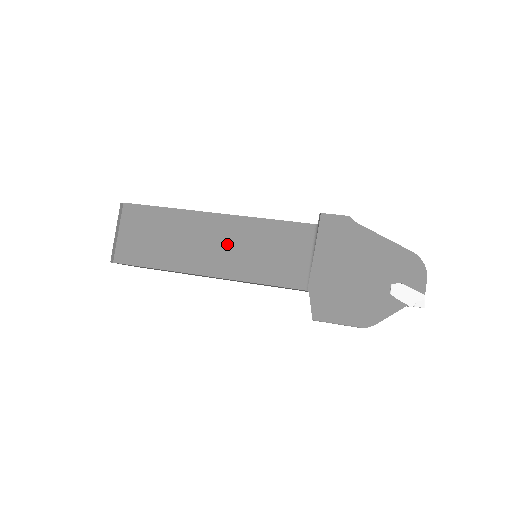
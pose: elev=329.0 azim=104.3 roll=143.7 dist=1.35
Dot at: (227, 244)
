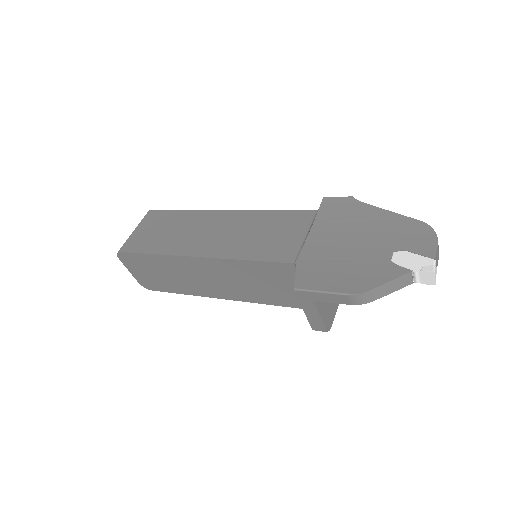
Dot at: (226, 231)
